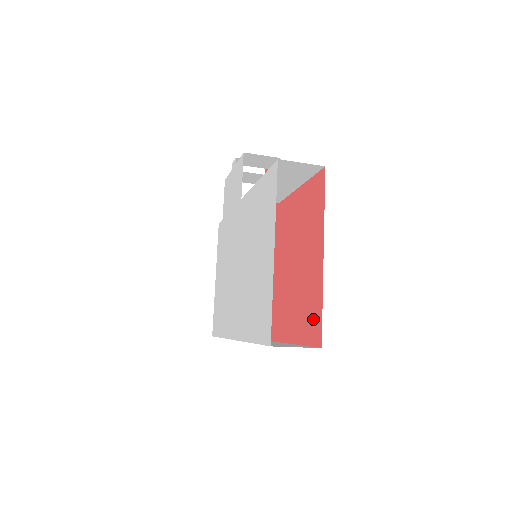
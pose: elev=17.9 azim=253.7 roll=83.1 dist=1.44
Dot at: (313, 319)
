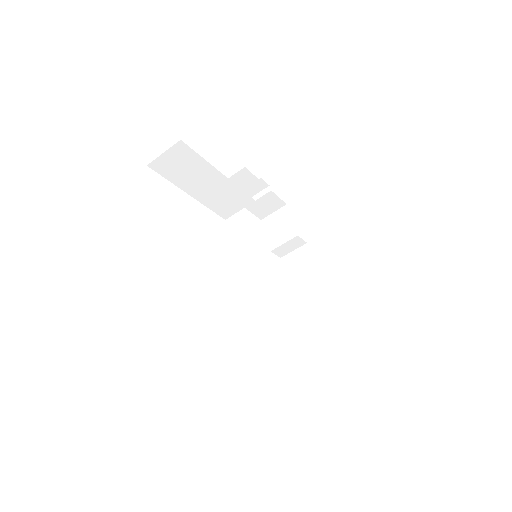
Dot at: occluded
